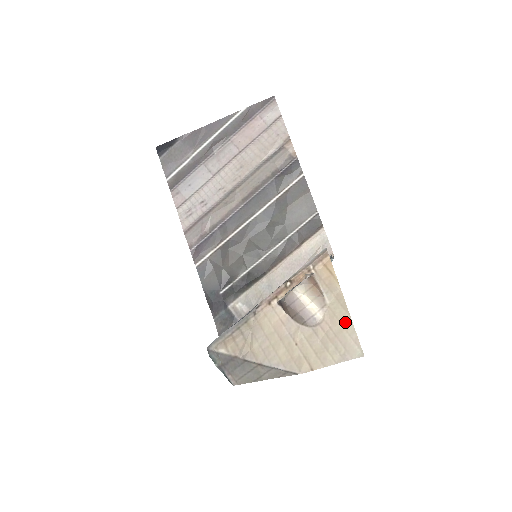
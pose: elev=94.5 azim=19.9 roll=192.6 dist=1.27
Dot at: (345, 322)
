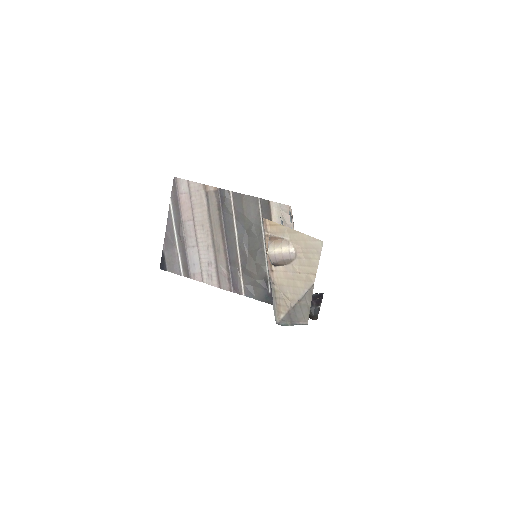
Dot at: (302, 238)
